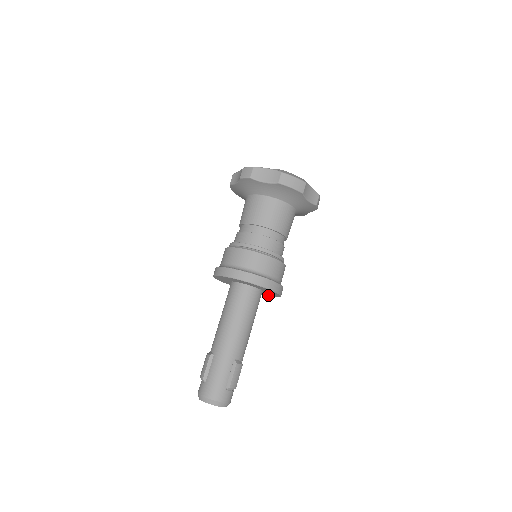
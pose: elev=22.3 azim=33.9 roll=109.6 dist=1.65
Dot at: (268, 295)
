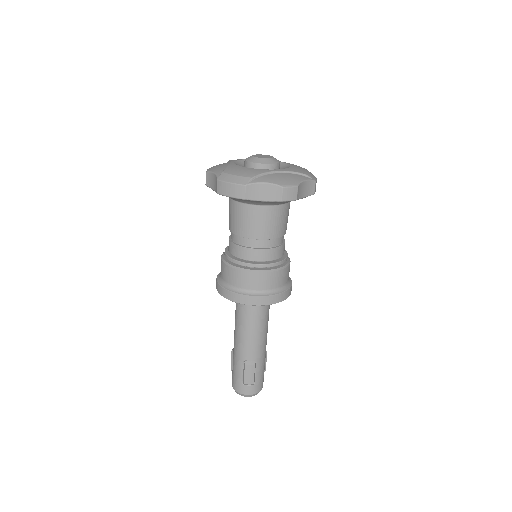
Dot at: occluded
